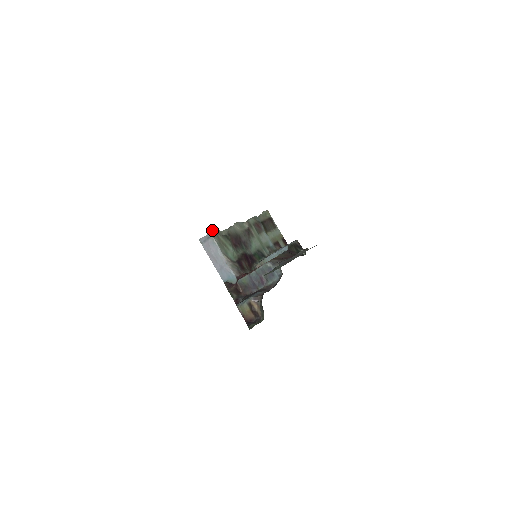
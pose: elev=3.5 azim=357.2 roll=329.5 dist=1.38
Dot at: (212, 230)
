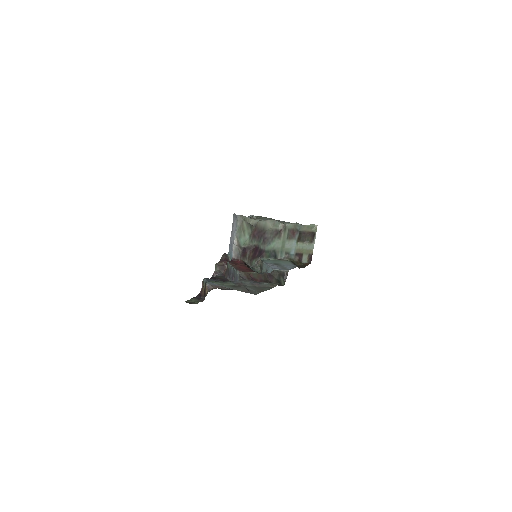
Dot at: (242, 215)
